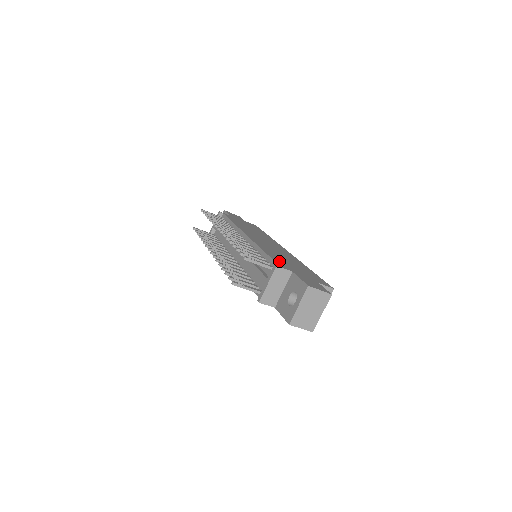
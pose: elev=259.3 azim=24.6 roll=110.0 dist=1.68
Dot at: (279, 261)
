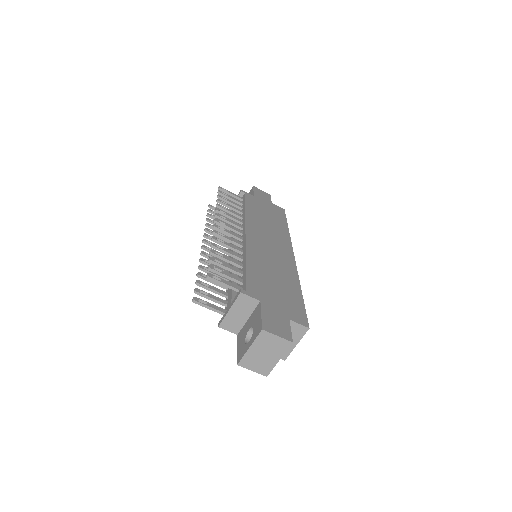
Dot at: (255, 281)
